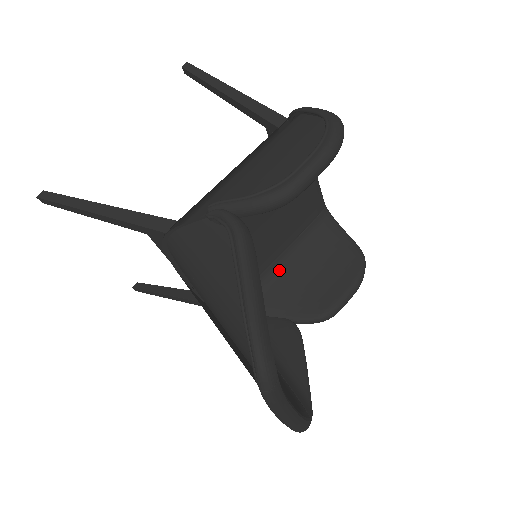
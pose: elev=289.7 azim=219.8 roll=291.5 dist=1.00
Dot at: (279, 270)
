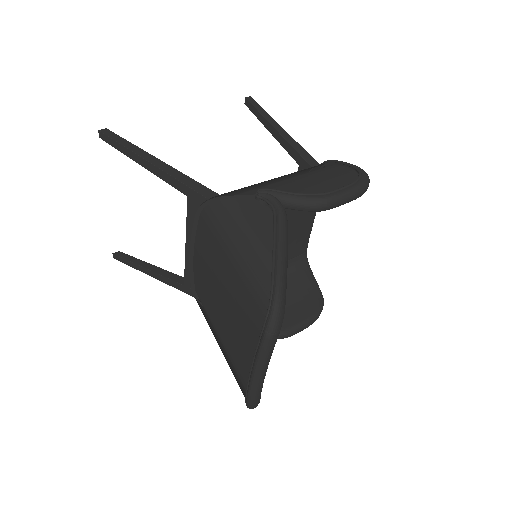
Dot at: occluded
